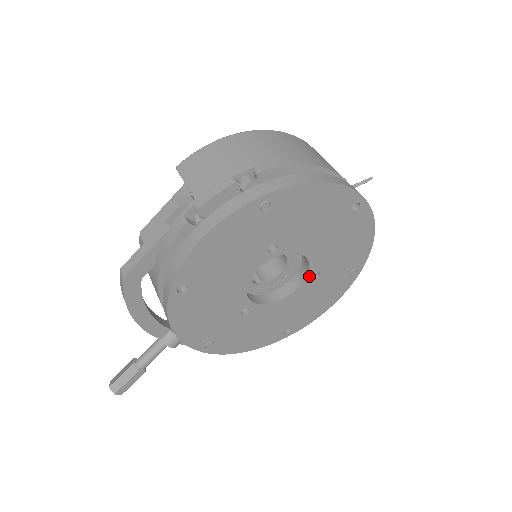
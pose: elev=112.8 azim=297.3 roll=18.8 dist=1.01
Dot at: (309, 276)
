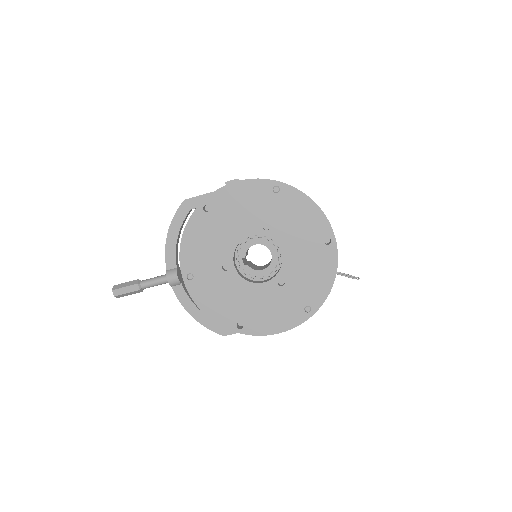
Dot at: (277, 278)
